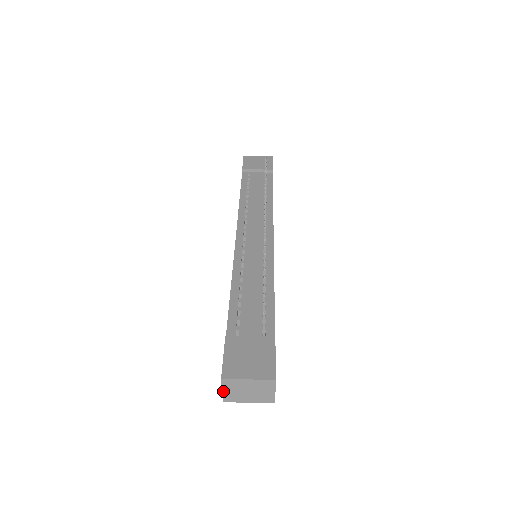
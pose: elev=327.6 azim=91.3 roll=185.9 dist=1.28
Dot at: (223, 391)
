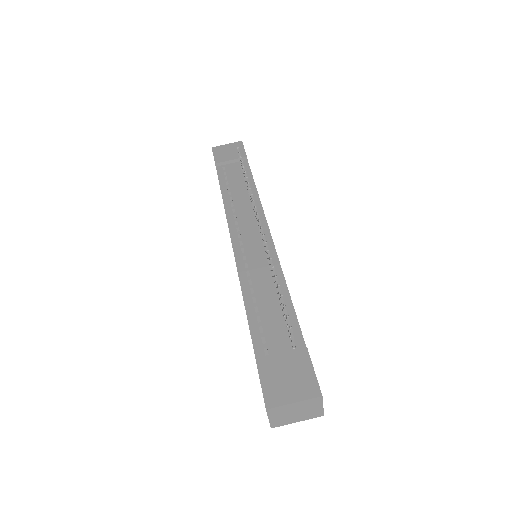
Dot at: (270, 419)
